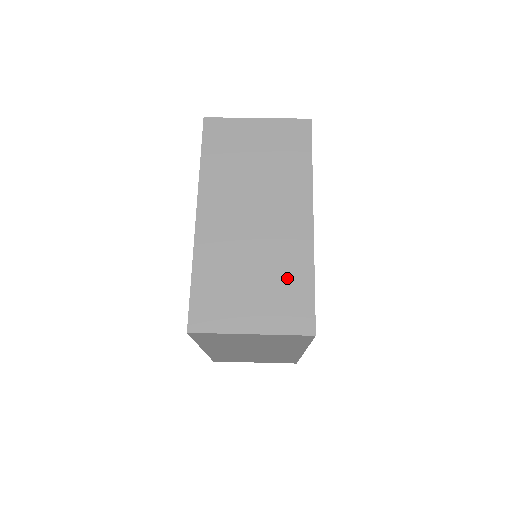
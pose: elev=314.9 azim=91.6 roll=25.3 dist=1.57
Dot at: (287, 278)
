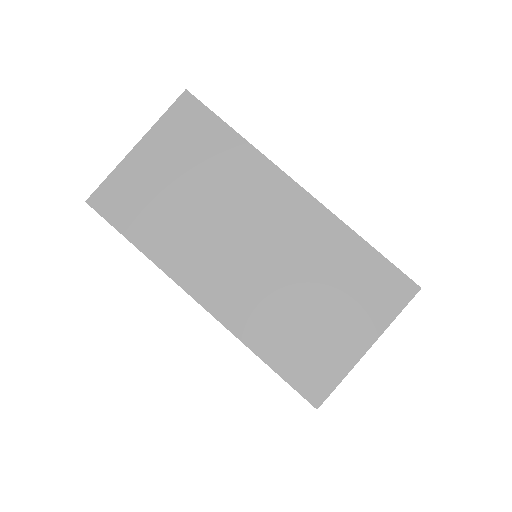
Dot at: (342, 267)
